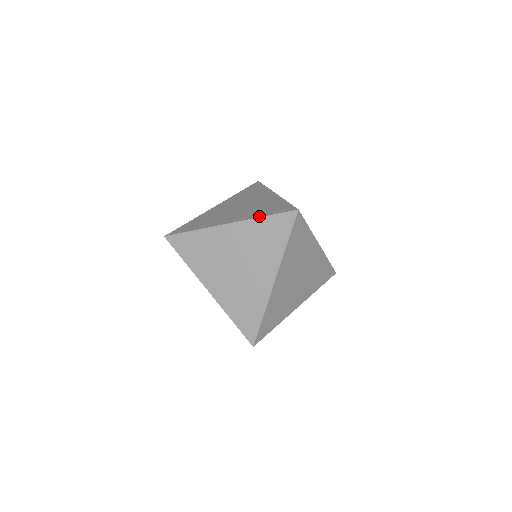
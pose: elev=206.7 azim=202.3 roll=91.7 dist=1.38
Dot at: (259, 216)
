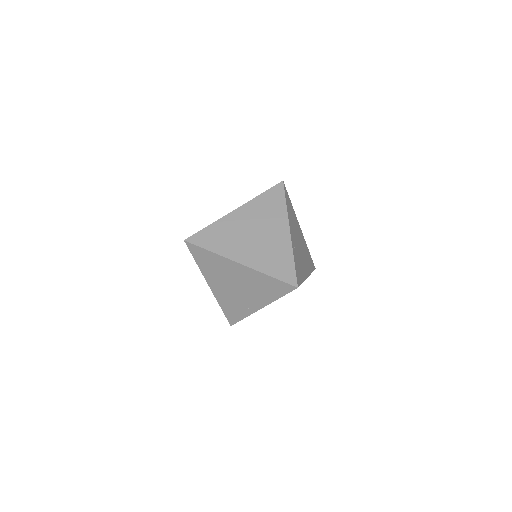
Dot at: (266, 273)
